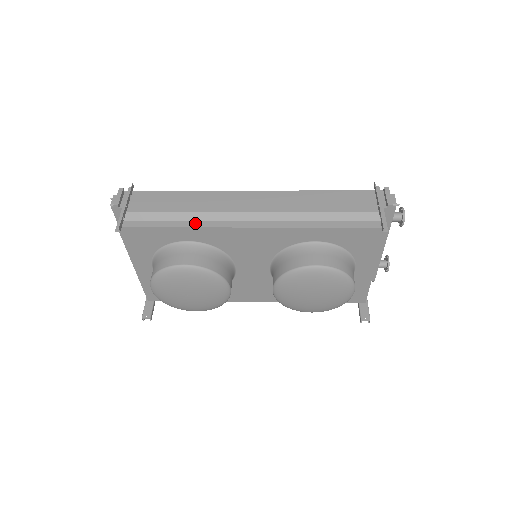
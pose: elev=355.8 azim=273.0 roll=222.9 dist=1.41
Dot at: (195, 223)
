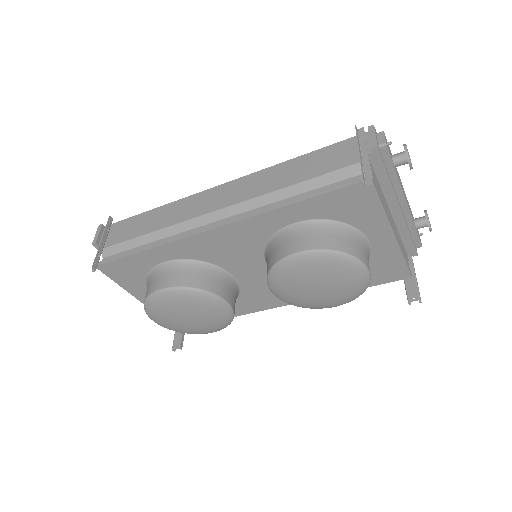
Dot at: occluded
